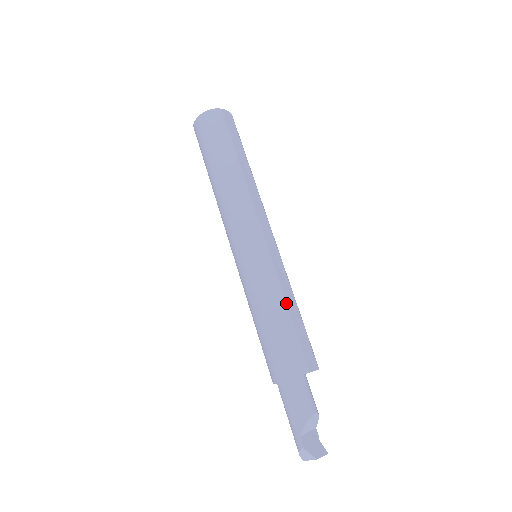
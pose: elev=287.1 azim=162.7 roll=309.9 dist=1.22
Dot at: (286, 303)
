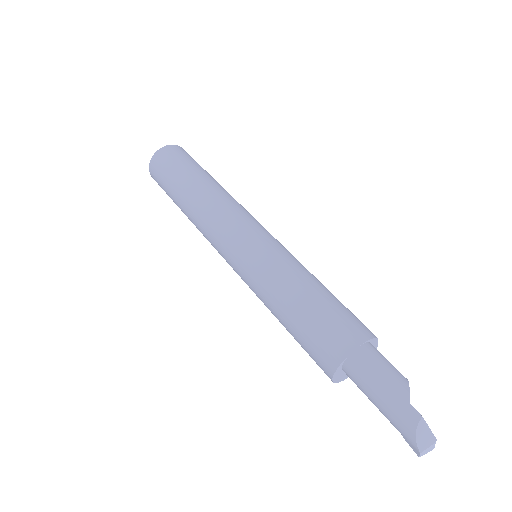
Dot at: (318, 280)
